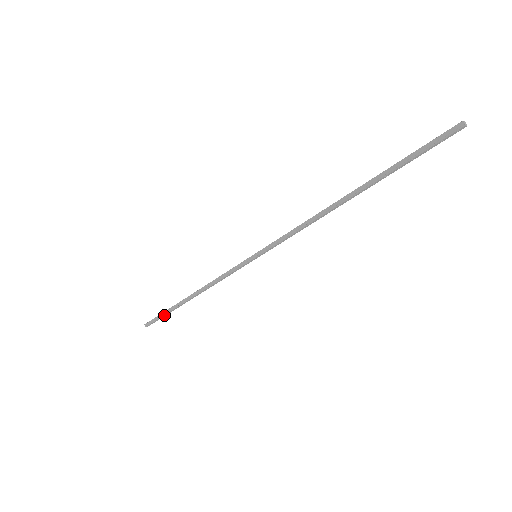
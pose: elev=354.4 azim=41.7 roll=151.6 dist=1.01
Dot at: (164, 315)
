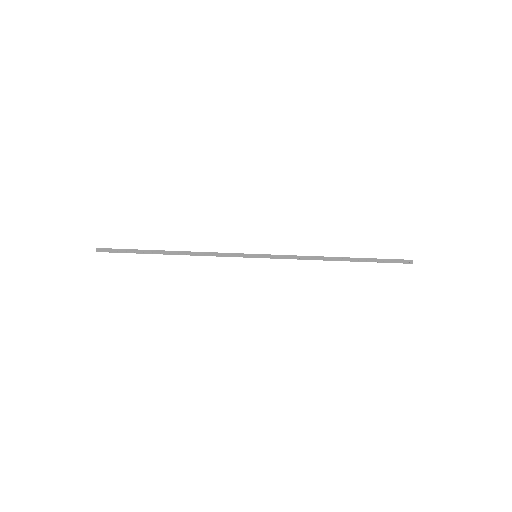
Dot at: (130, 251)
